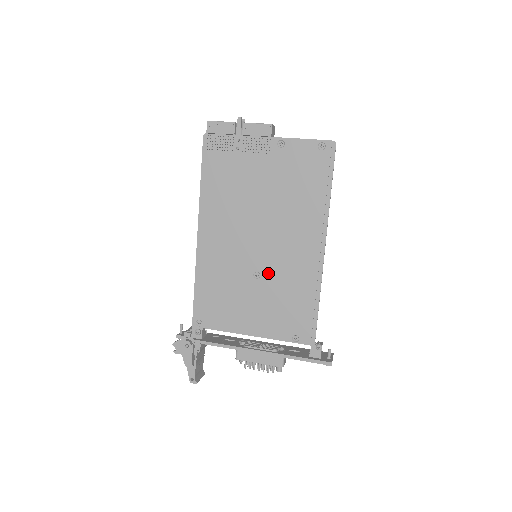
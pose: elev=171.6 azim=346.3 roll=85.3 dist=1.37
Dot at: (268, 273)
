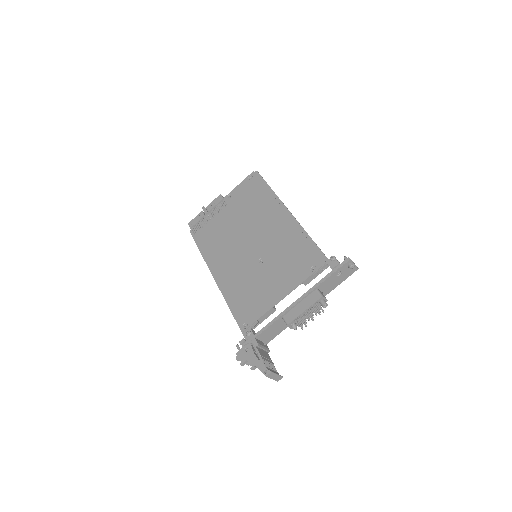
Dot at: (267, 253)
